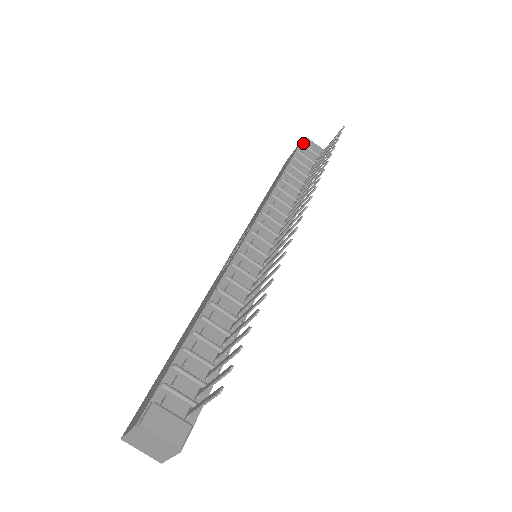
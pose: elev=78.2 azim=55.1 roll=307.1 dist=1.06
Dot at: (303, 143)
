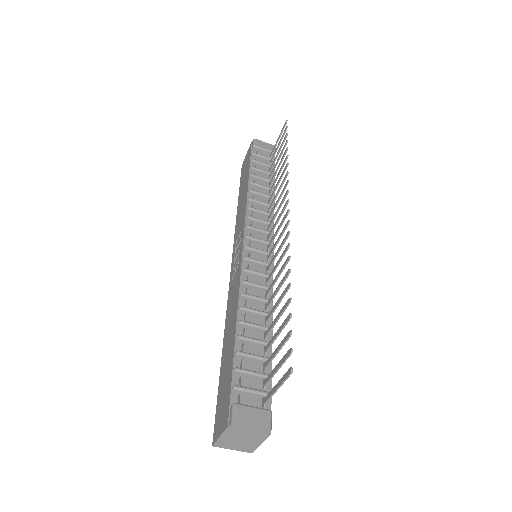
Dot at: (254, 145)
